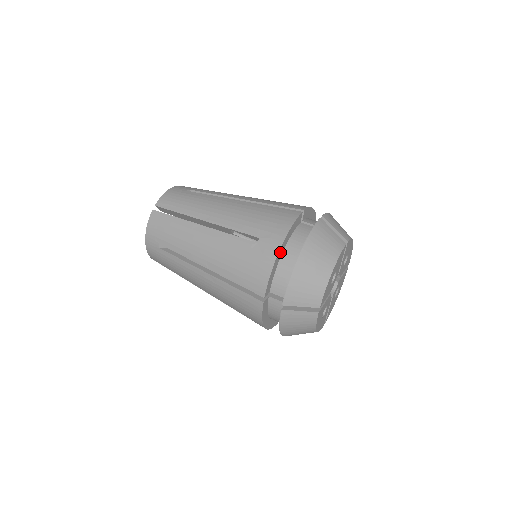
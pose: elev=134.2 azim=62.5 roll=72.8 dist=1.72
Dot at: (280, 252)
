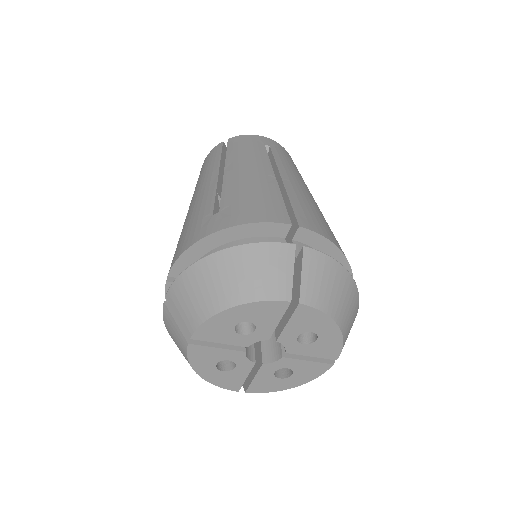
Dot at: (213, 240)
